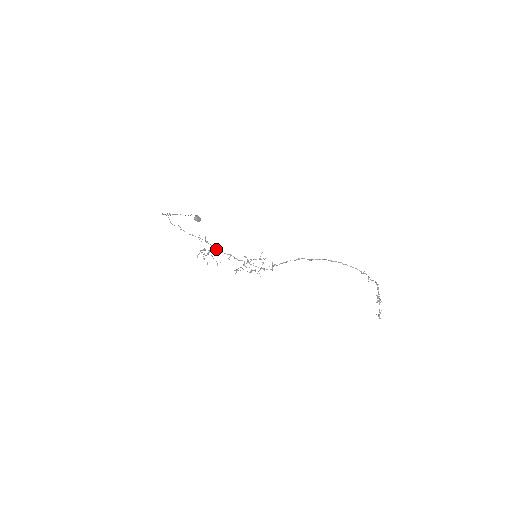
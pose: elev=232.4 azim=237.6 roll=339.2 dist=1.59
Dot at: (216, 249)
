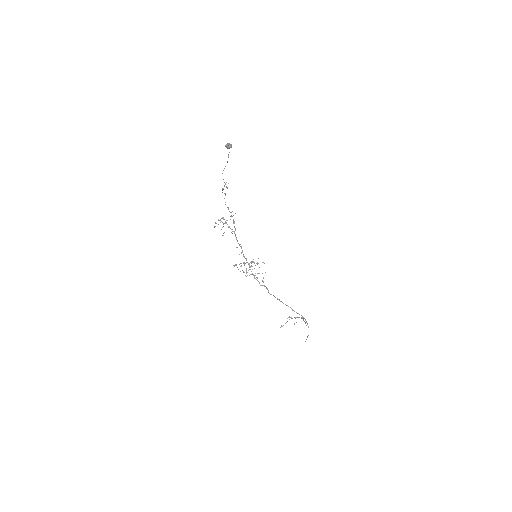
Dot at: (235, 234)
